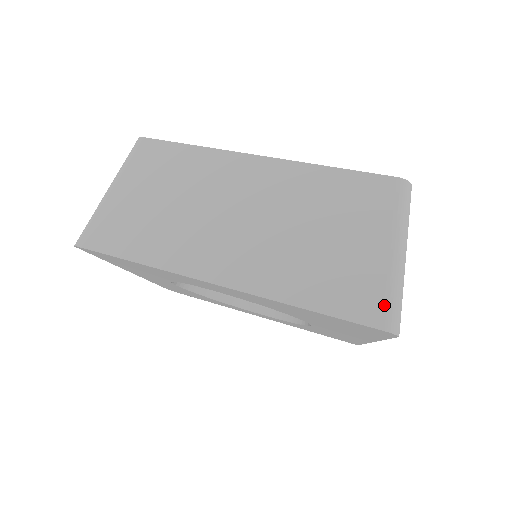
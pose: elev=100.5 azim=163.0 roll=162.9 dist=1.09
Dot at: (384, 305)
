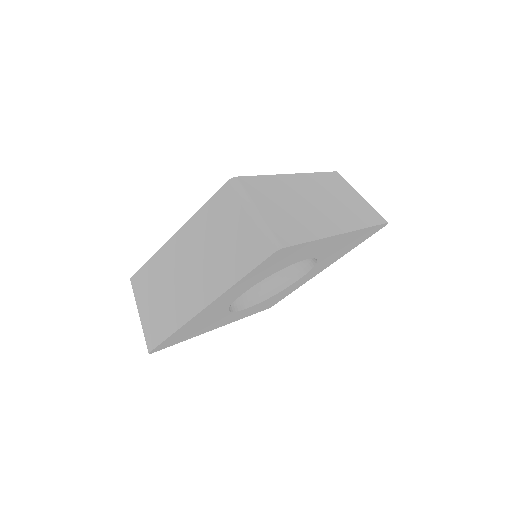
Dot at: (379, 215)
